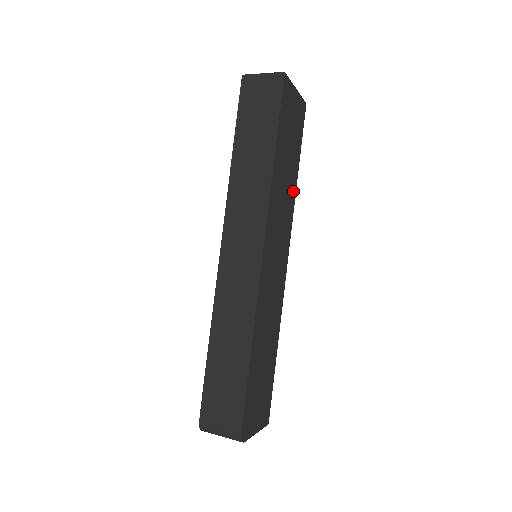
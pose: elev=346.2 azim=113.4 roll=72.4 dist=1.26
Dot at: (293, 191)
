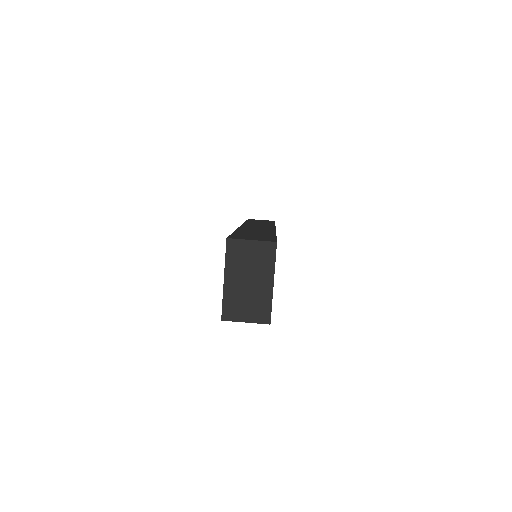
Dot at: occluded
